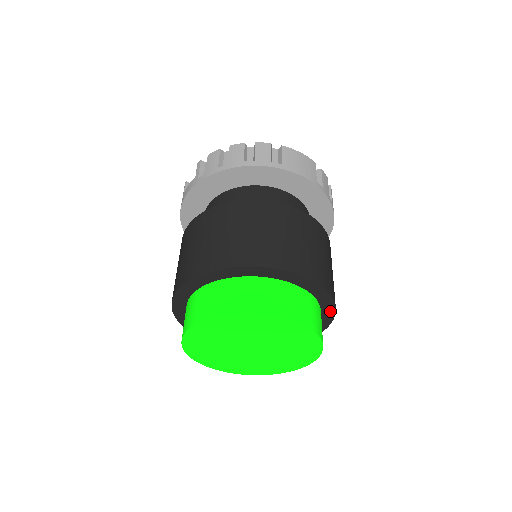
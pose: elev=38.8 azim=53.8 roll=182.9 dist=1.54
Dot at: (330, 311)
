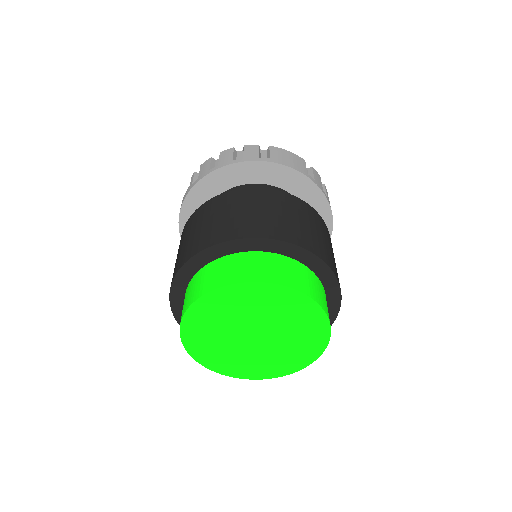
Dot at: (335, 292)
